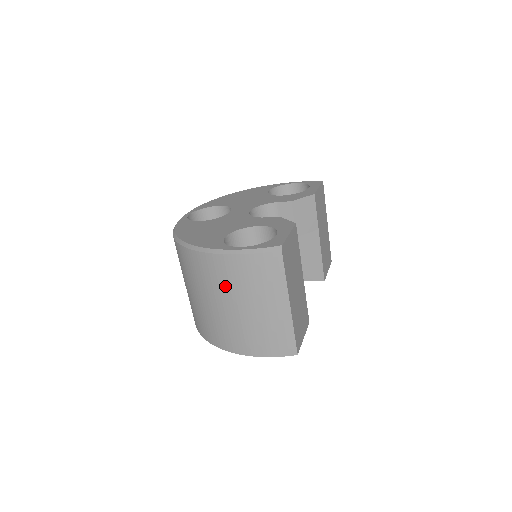
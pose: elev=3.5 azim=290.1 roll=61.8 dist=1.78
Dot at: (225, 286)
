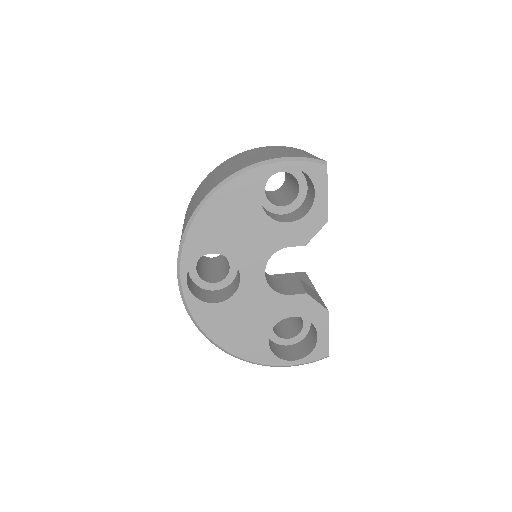
Dot at: occluded
